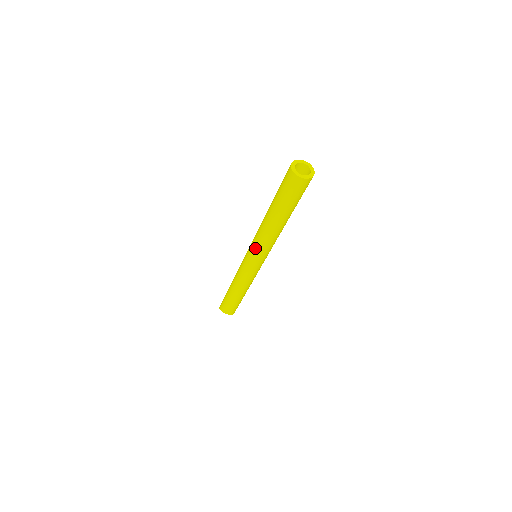
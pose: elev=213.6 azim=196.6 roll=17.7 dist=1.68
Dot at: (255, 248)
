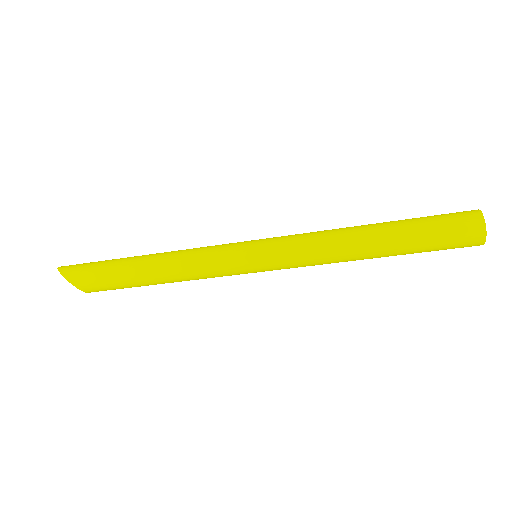
Dot at: (292, 263)
